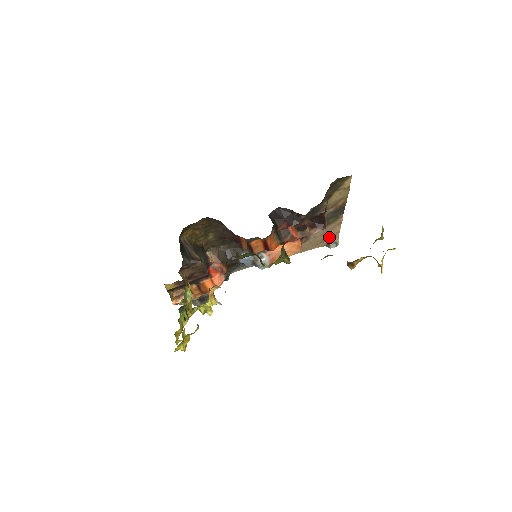
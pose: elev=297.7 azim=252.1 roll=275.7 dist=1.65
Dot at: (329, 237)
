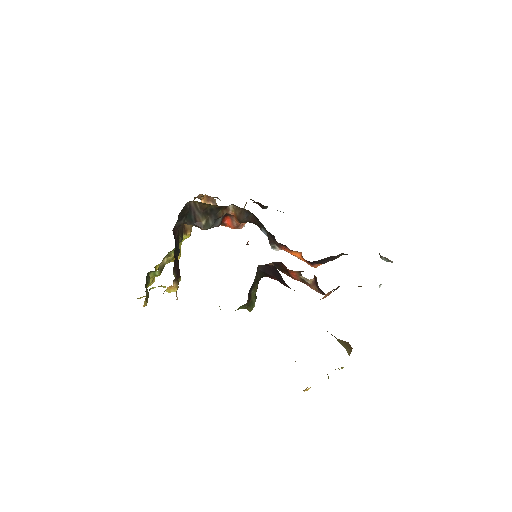
Dot at: occluded
